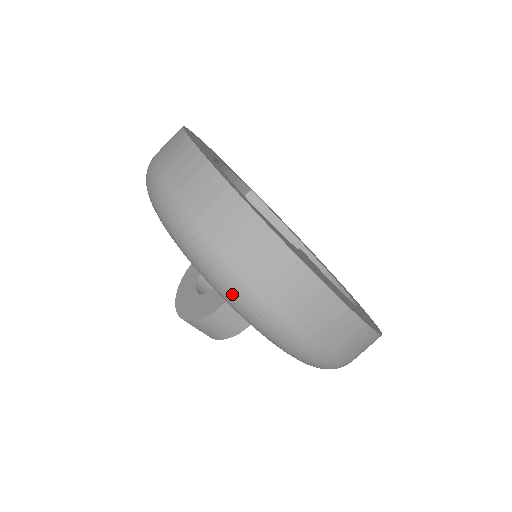
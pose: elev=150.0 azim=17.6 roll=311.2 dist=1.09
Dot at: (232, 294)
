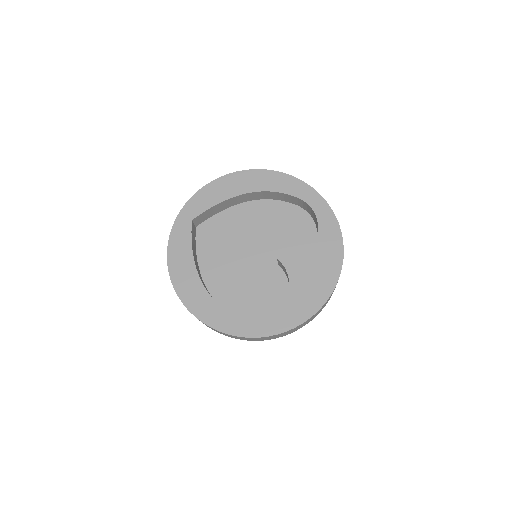
Dot at: occluded
